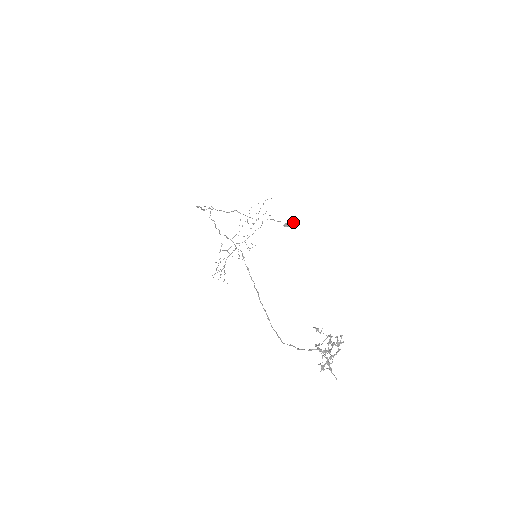
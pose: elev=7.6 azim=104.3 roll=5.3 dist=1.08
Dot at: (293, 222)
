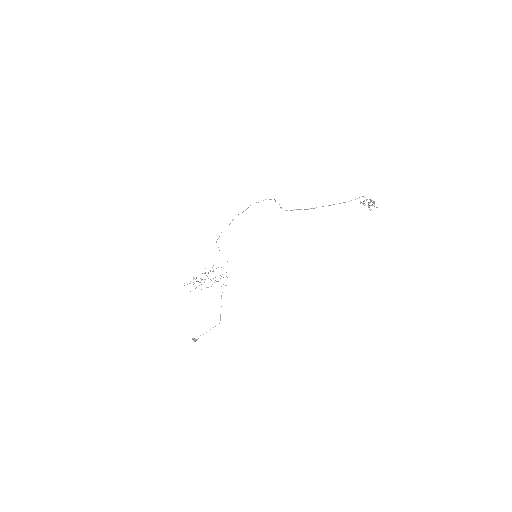
Dot at: (210, 329)
